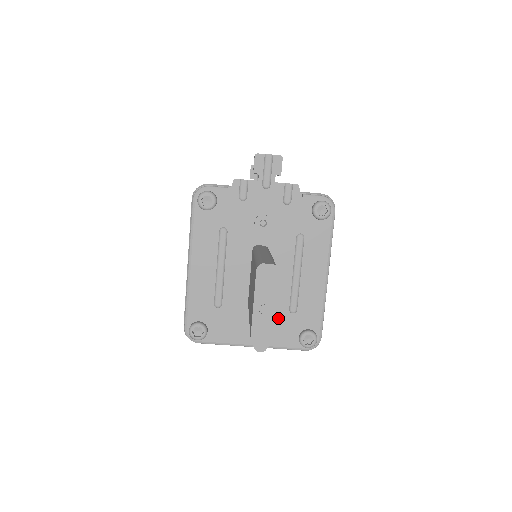
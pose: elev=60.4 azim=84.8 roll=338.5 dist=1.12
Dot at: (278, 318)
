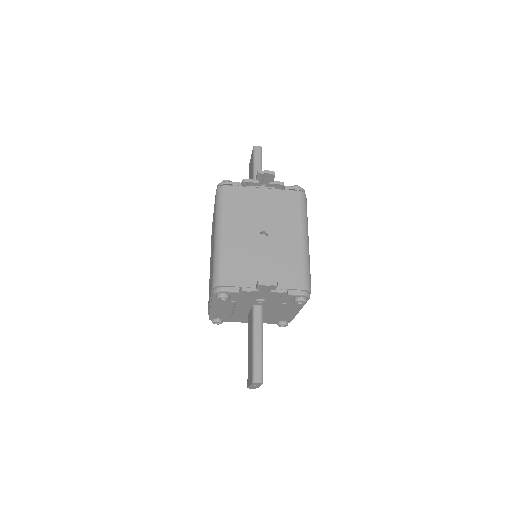
Dot at: (266, 319)
